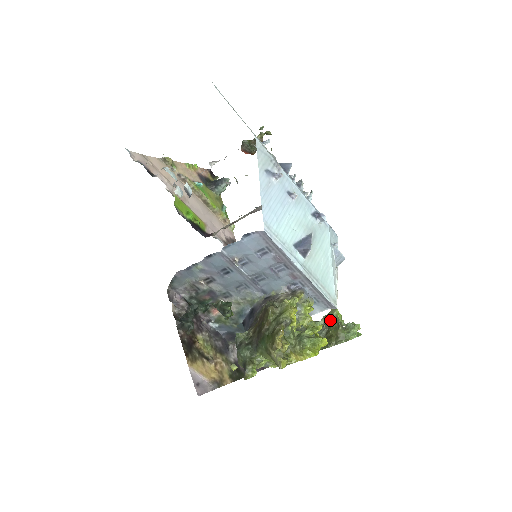
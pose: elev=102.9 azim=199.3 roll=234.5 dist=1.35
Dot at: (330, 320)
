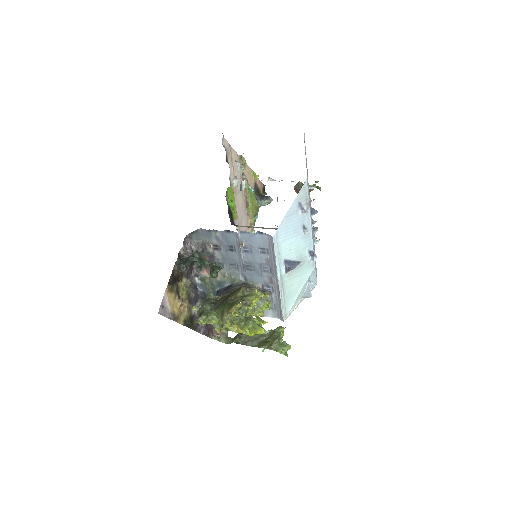
Dot at: (274, 332)
